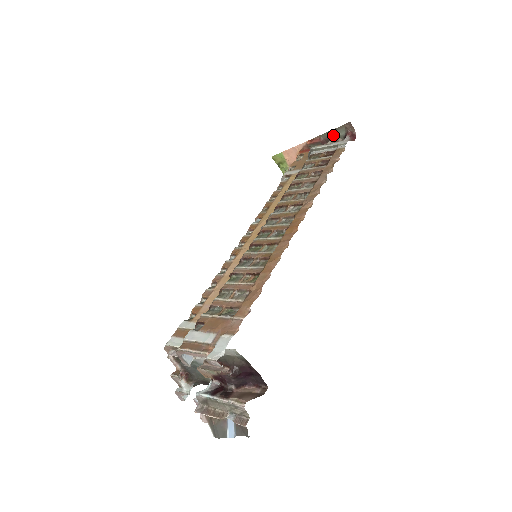
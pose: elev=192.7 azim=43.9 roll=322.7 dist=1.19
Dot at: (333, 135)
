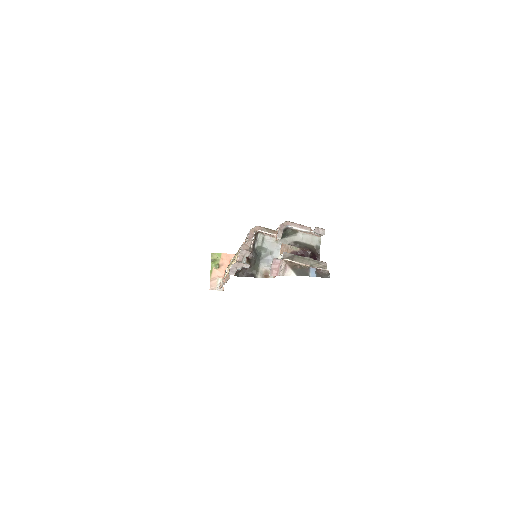
Dot at: occluded
